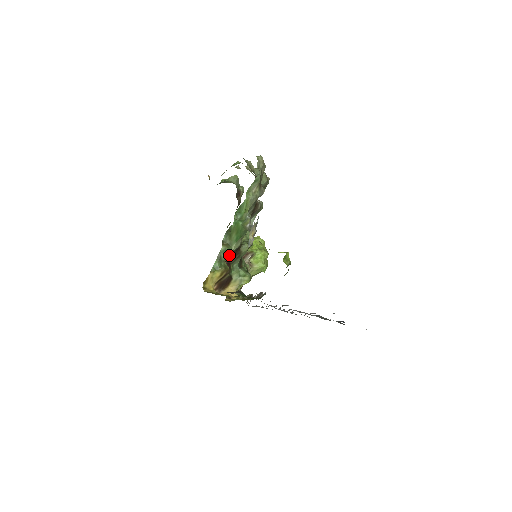
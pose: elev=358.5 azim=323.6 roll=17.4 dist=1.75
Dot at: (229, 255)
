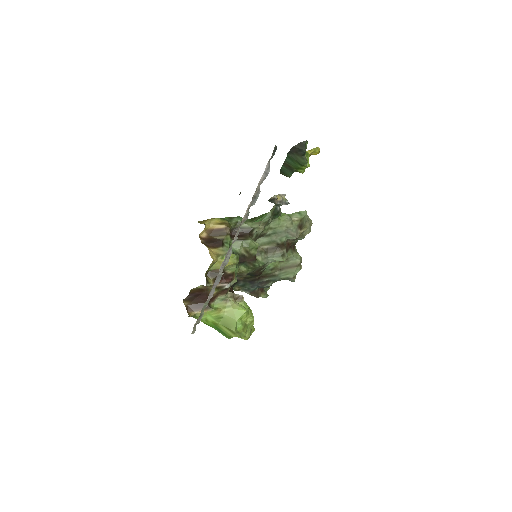
Dot at: occluded
